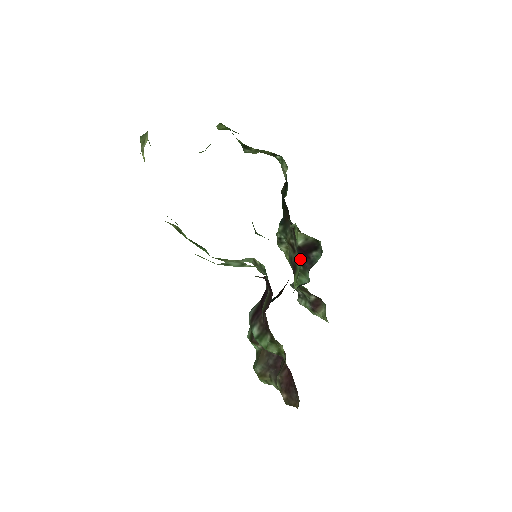
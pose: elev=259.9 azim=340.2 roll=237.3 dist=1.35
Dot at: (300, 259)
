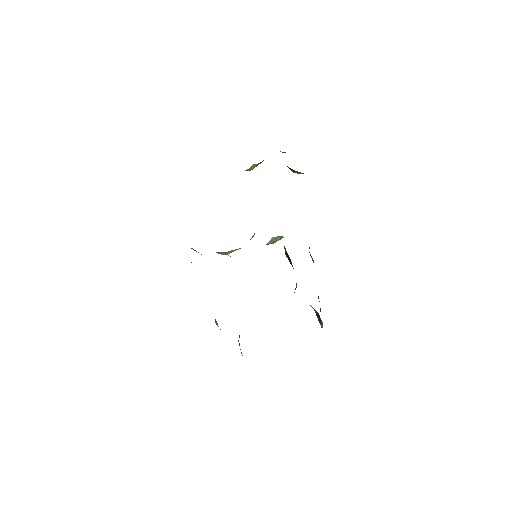
Dot at: occluded
